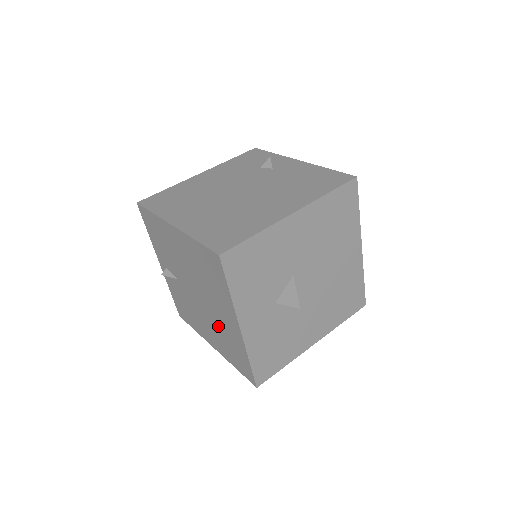
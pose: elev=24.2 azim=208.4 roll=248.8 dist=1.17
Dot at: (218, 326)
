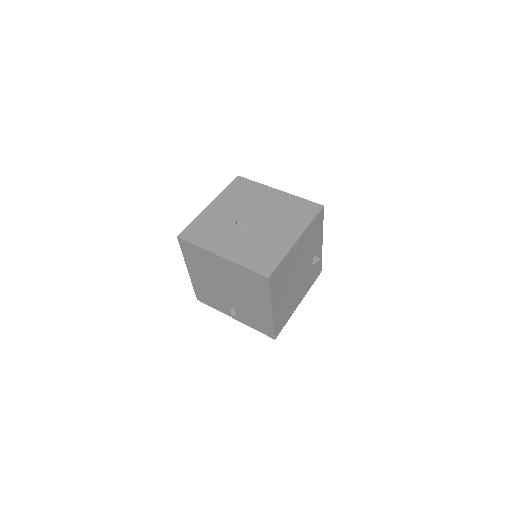
Dot at: (239, 284)
